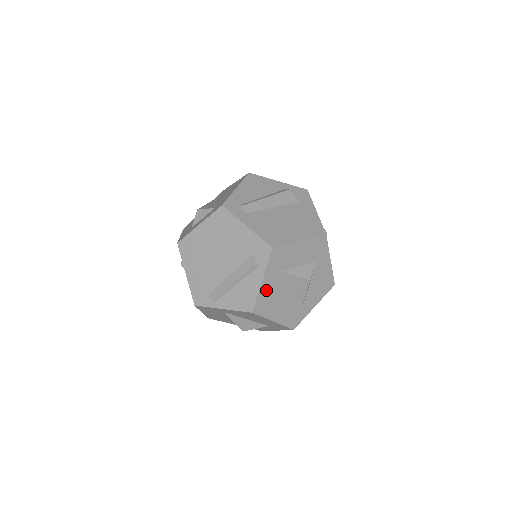
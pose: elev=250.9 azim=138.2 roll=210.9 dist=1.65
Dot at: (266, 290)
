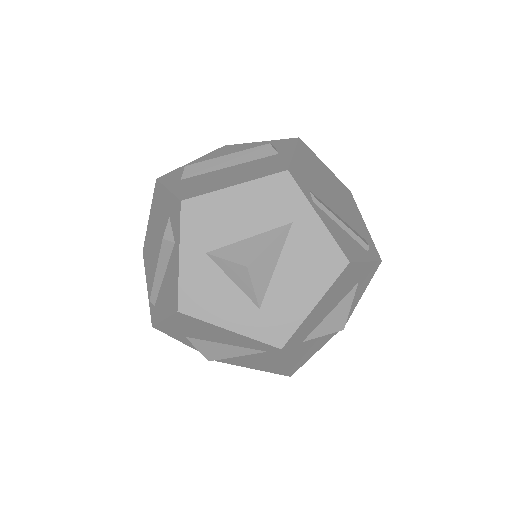
Dot at: (355, 272)
